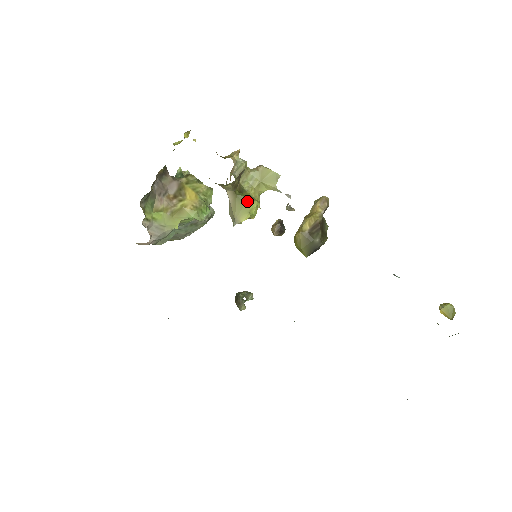
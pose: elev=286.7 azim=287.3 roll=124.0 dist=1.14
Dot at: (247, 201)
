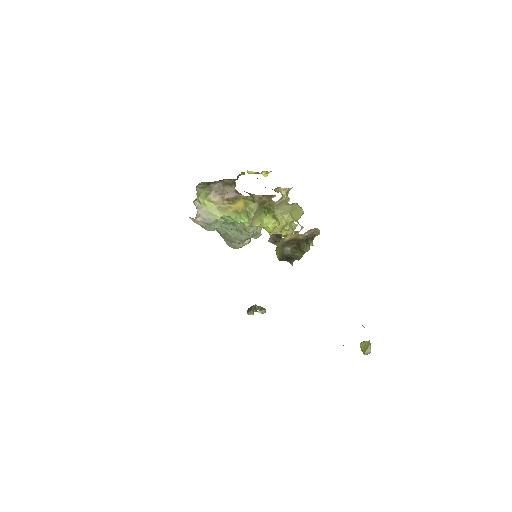
Dot at: (264, 213)
